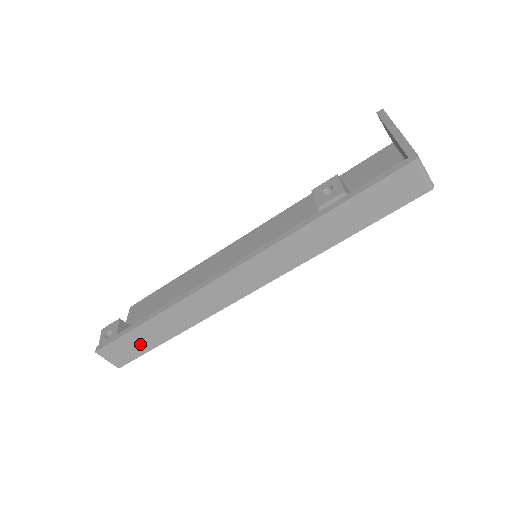
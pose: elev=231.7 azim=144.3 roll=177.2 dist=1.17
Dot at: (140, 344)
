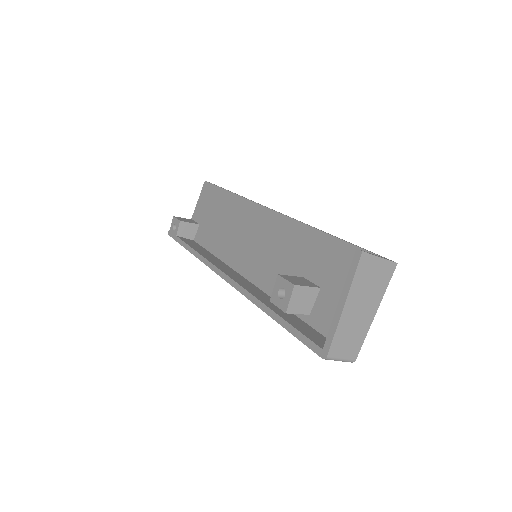
Dot at: occluded
